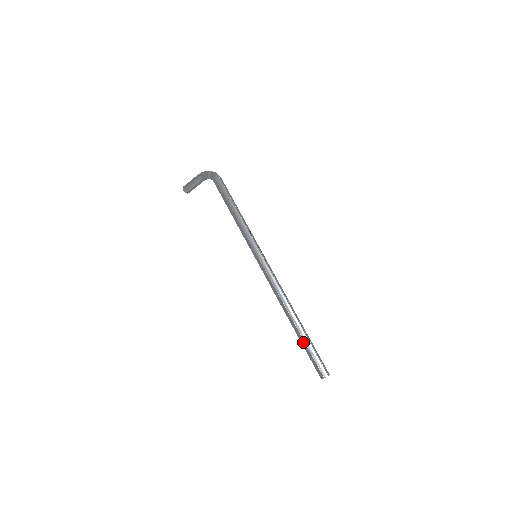
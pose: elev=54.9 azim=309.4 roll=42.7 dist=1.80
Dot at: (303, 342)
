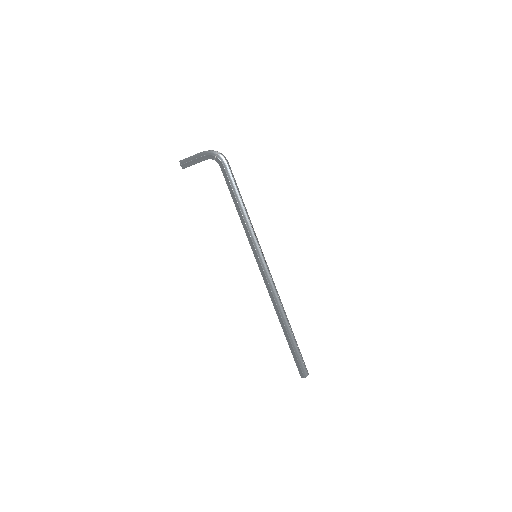
Dot at: (291, 345)
